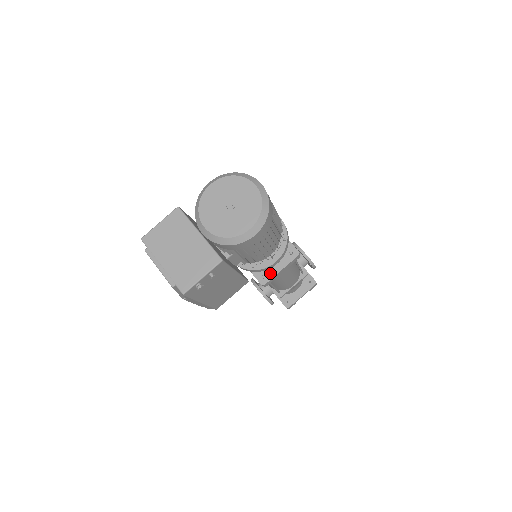
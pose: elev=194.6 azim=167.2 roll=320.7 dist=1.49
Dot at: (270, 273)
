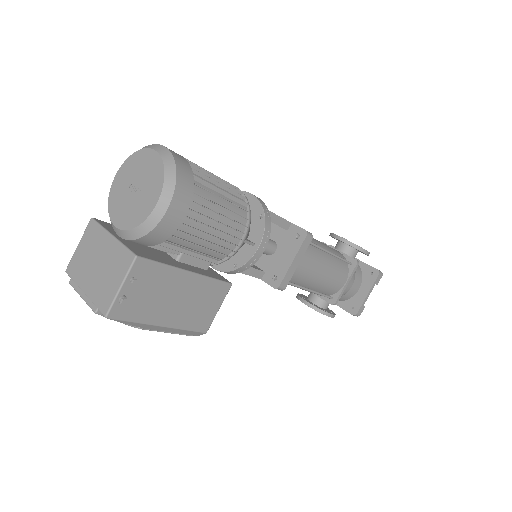
Dot at: (281, 271)
